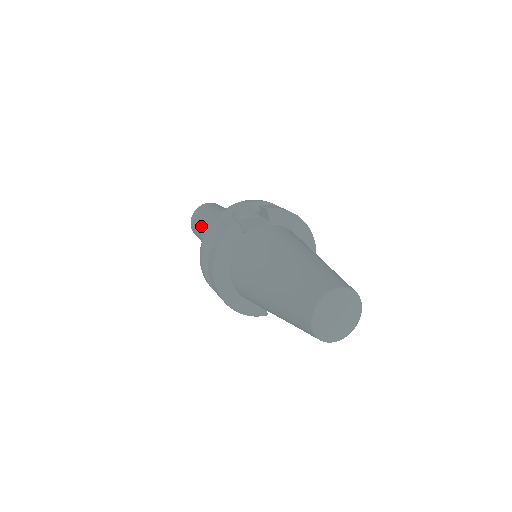
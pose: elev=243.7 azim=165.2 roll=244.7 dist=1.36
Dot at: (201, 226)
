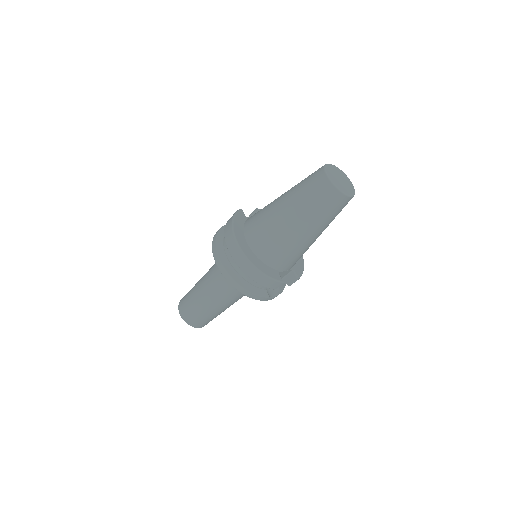
Dot at: (194, 288)
